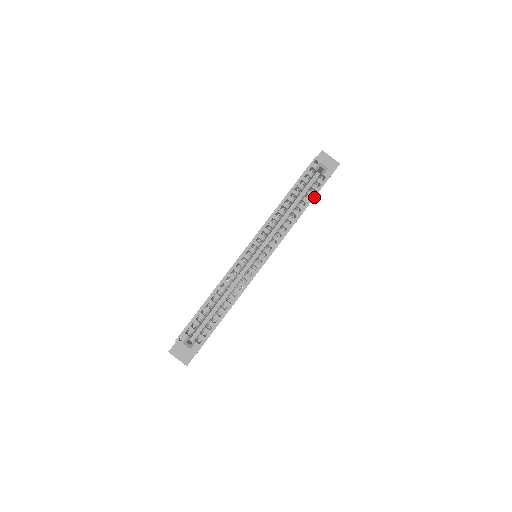
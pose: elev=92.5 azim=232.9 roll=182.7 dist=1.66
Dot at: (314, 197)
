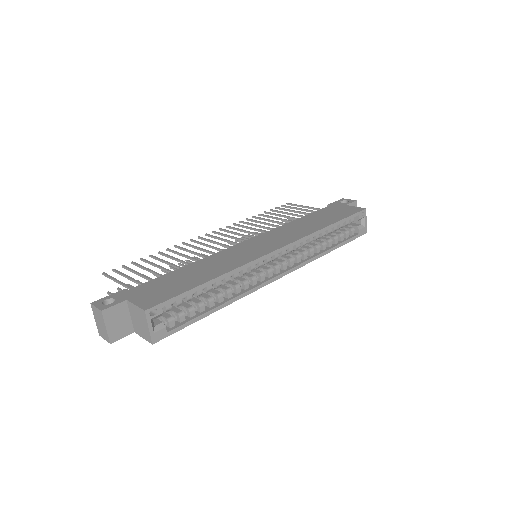
Dot at: (344, 244)
